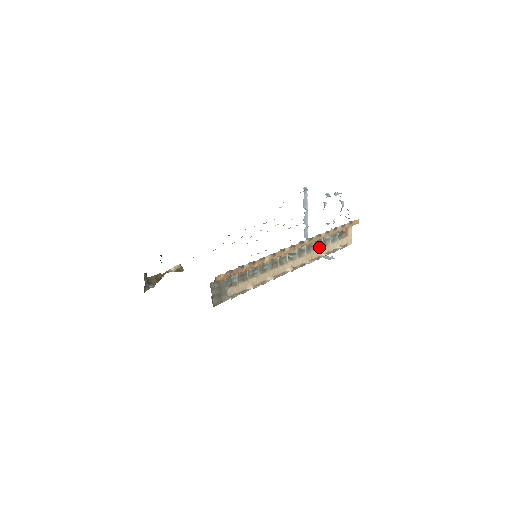
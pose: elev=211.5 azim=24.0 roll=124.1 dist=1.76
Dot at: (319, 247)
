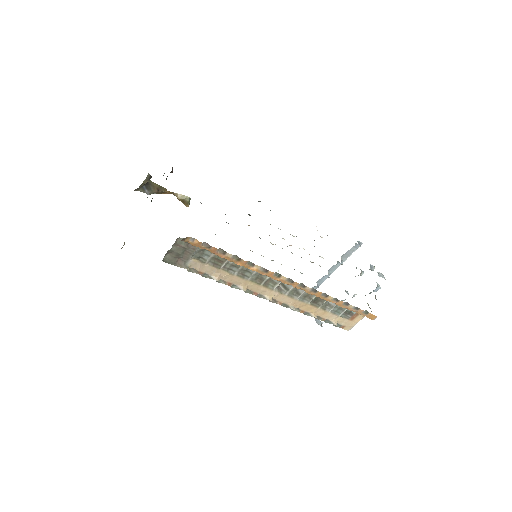
Dot at: (316, 305)
